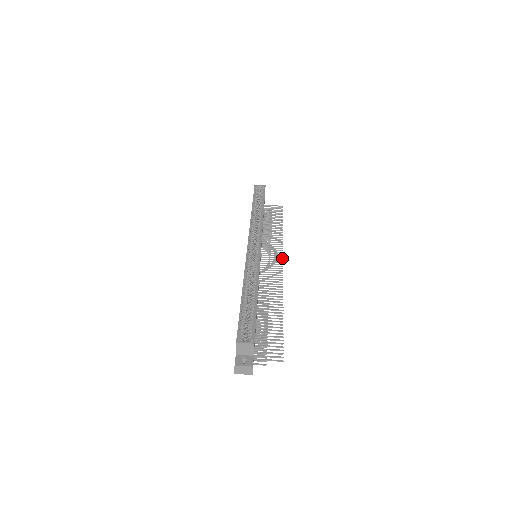
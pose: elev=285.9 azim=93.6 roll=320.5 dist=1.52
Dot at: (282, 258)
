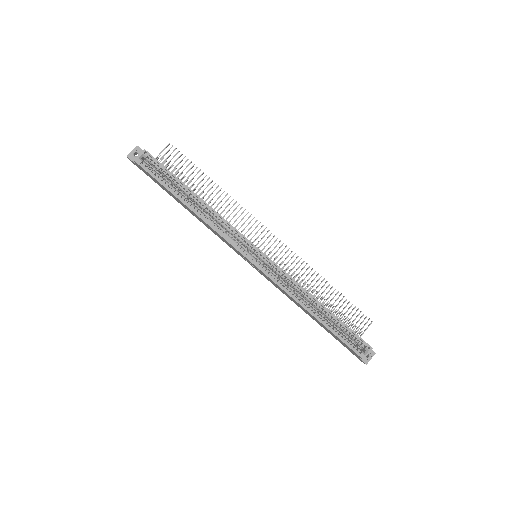
Dot at: occluded
